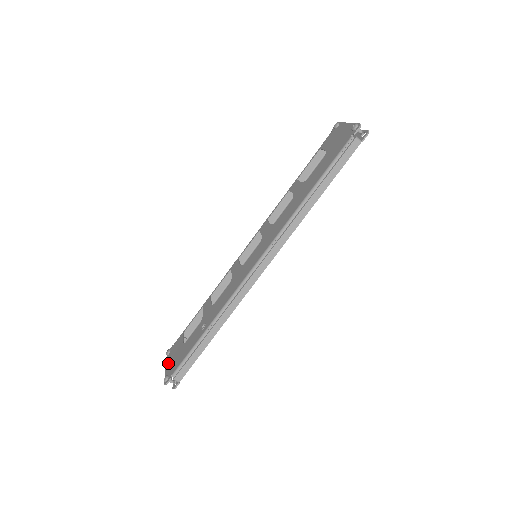
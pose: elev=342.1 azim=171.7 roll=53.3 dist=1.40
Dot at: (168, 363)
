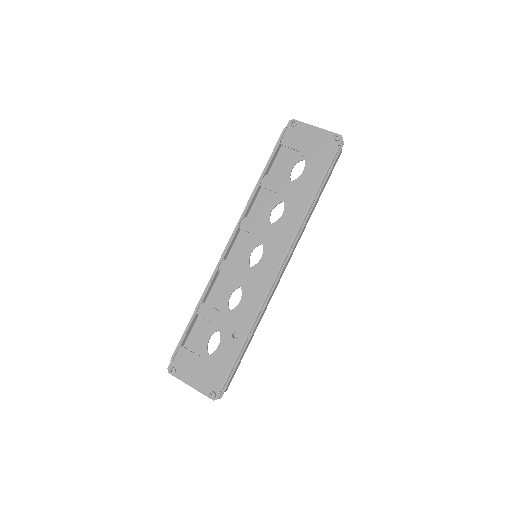
Dot at: (191, 381)
